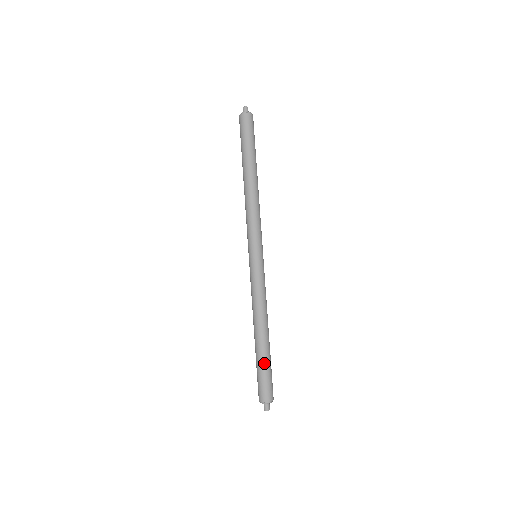
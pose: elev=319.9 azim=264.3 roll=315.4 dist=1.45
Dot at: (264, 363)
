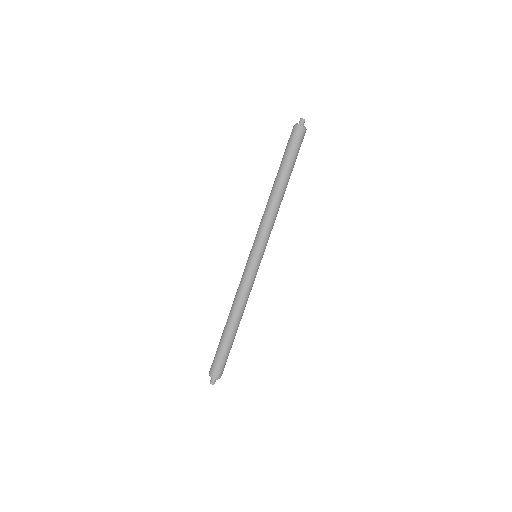
Dot at: (224, 347)
